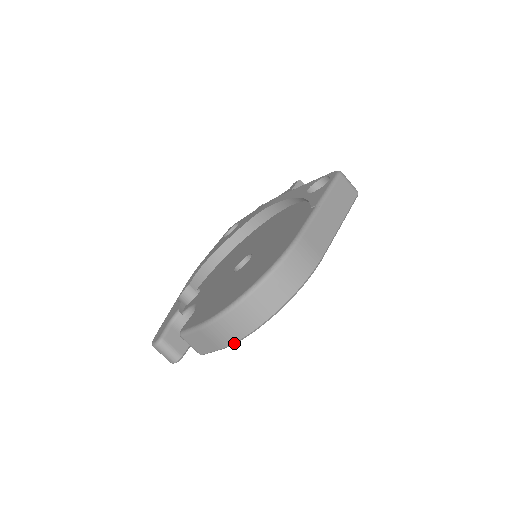
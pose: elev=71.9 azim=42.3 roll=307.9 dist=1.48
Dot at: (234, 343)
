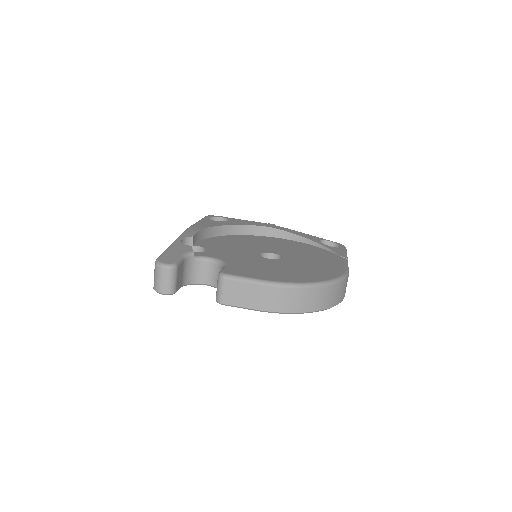
Dot at: (277, 312)
